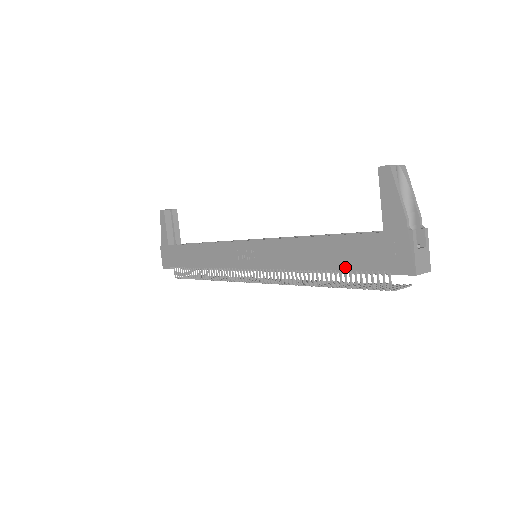
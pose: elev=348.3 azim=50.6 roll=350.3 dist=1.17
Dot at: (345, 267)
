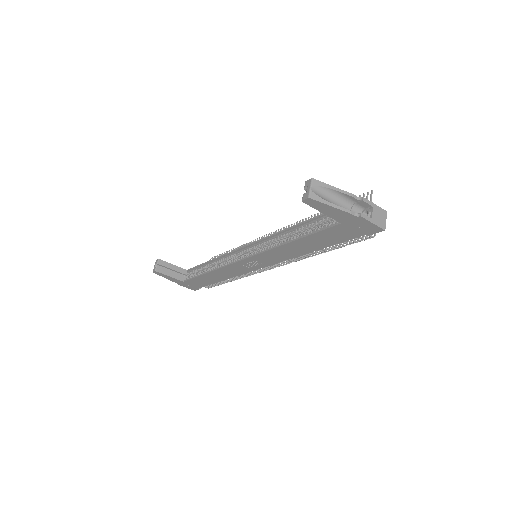
Dot at: (332, 244)
